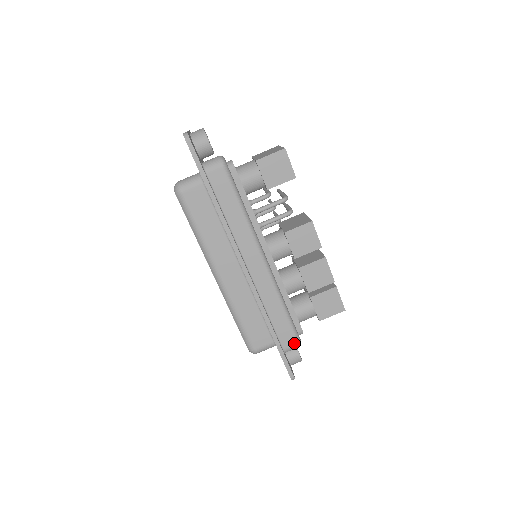
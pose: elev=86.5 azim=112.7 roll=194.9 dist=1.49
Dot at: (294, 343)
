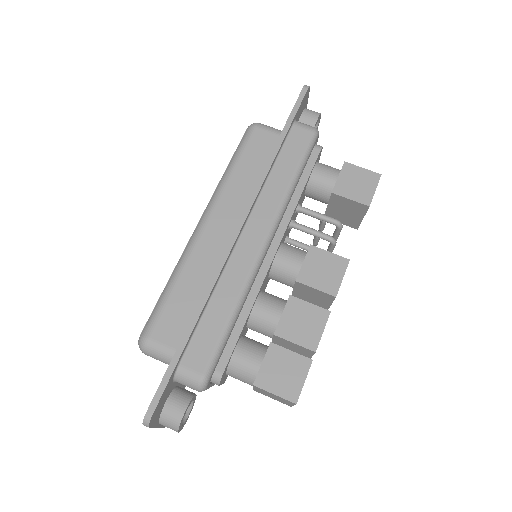
Dot at: (199, 371)
